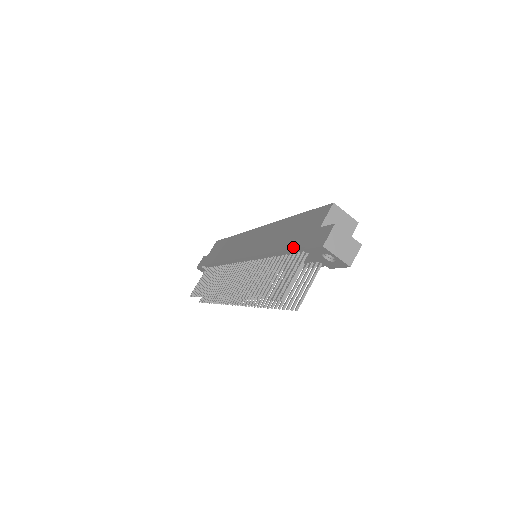
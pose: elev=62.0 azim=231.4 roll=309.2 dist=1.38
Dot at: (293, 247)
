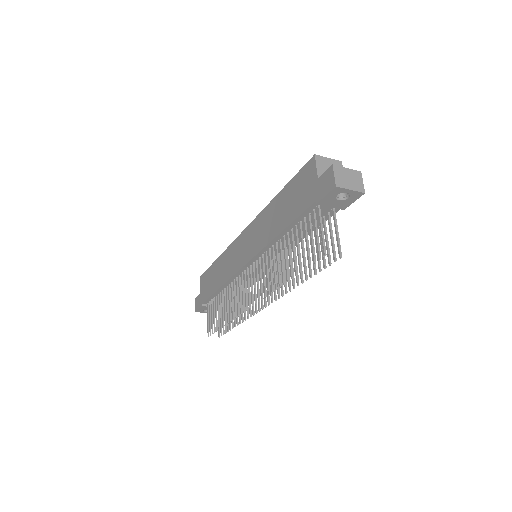
Dot at: (302, 212)
